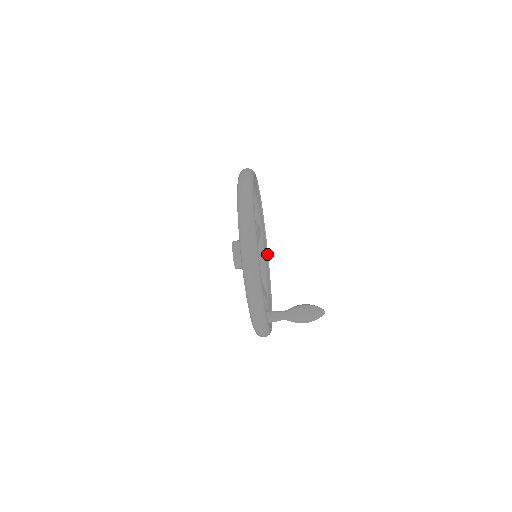
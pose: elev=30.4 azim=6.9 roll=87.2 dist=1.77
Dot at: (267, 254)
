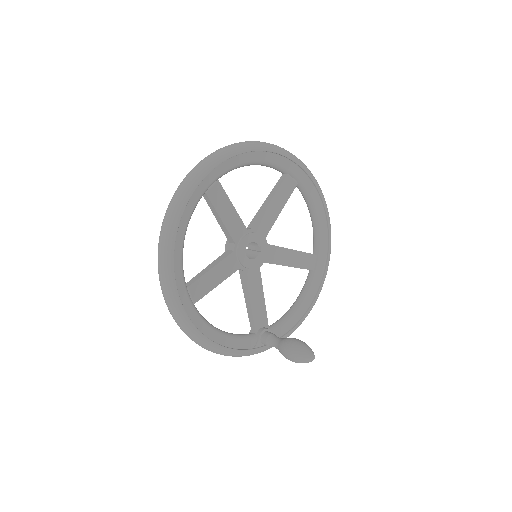
Dot at: (320, 196)
